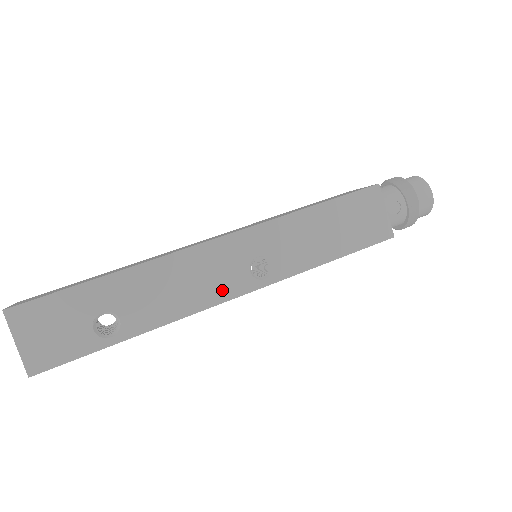
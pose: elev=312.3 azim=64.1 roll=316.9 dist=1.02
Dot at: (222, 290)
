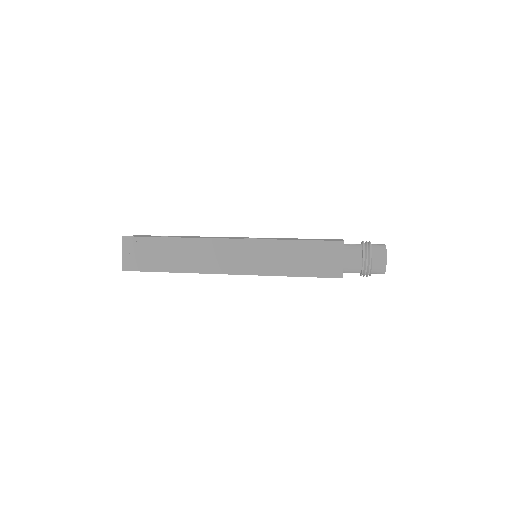
Dot at: occluded
